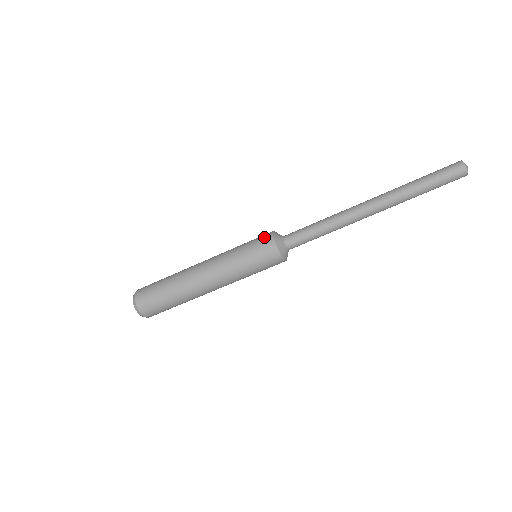
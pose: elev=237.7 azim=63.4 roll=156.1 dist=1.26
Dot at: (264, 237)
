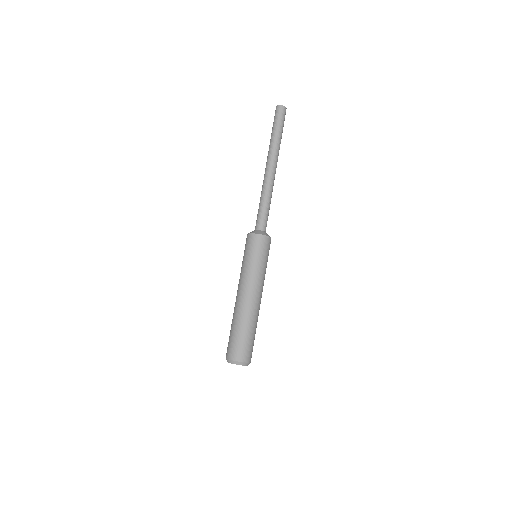
Dot at: (248, 240)
